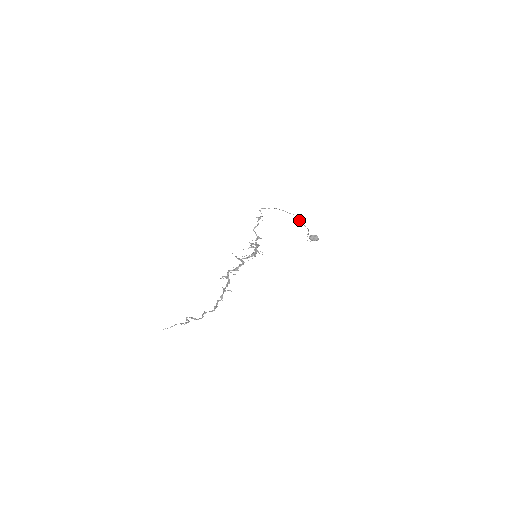
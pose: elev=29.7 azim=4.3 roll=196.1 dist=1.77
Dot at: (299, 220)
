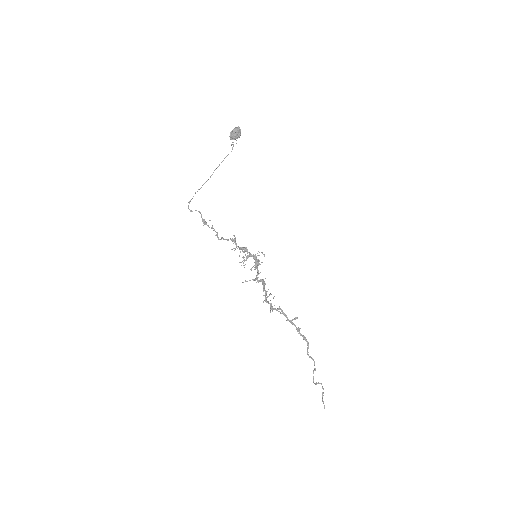
Dot at: occluded
